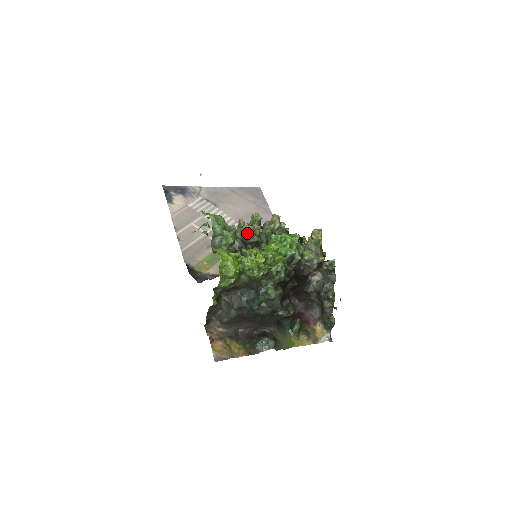
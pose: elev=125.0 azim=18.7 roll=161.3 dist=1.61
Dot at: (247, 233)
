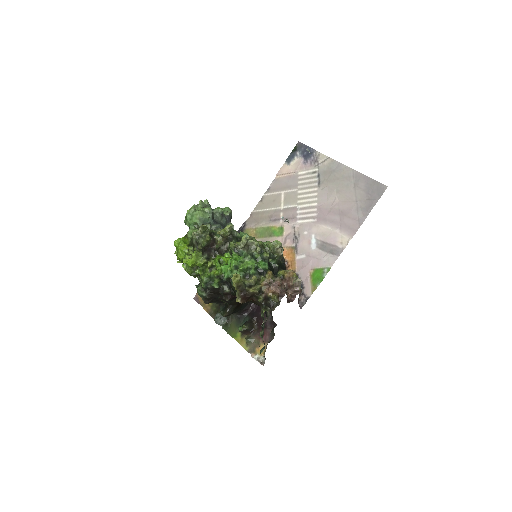
Dot at: (195, 239)
